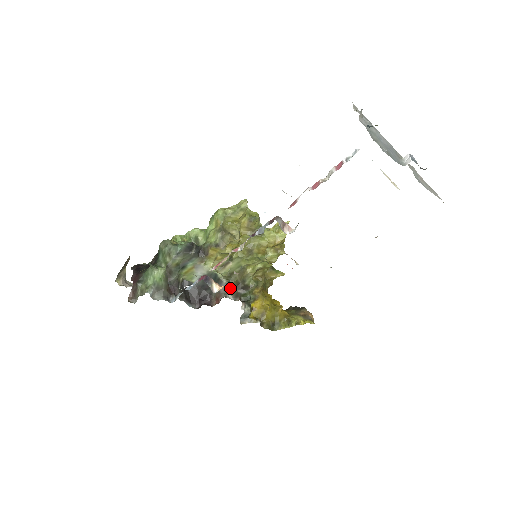
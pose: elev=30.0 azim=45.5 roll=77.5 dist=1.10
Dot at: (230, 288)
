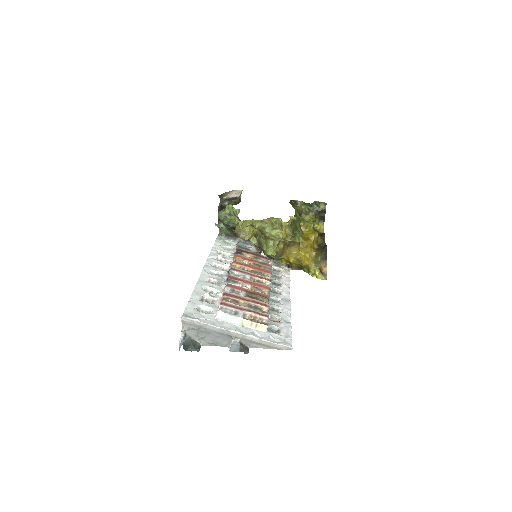
Dot at: (262, 250)
